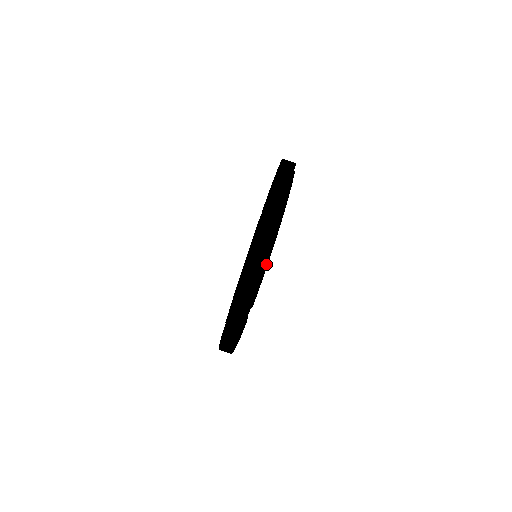
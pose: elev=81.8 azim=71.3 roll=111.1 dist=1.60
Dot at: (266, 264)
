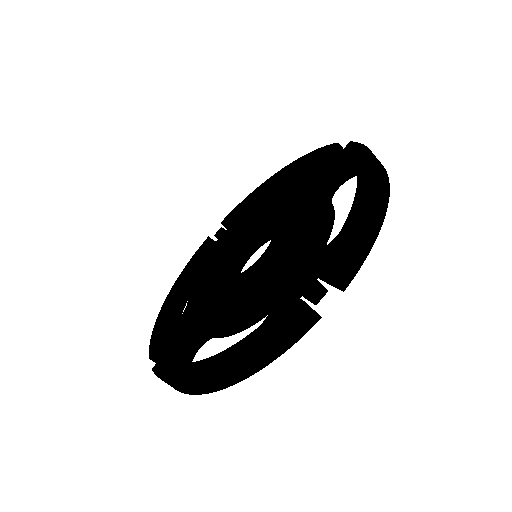
Dot at: (378, 229)
